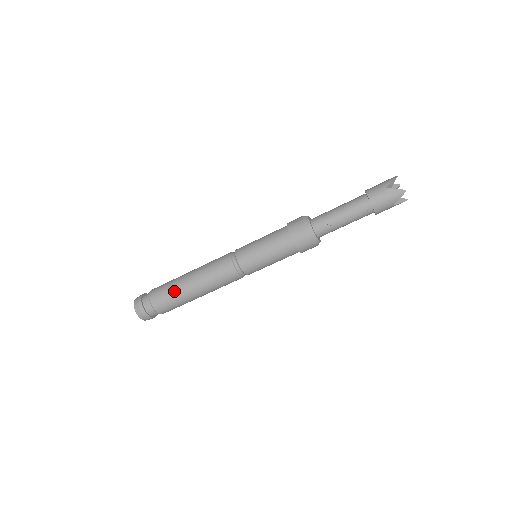
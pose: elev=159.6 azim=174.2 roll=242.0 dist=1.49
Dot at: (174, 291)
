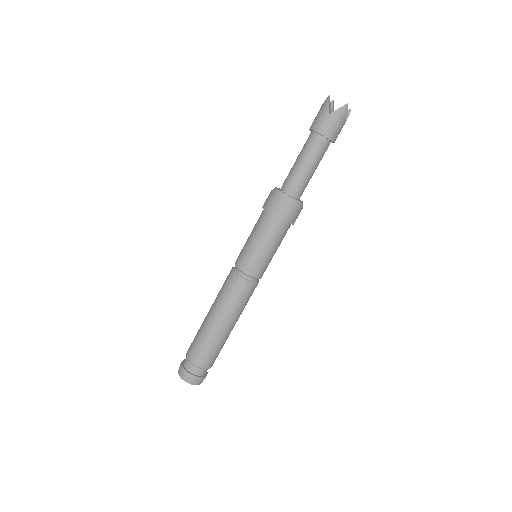
Dot at: occluded
